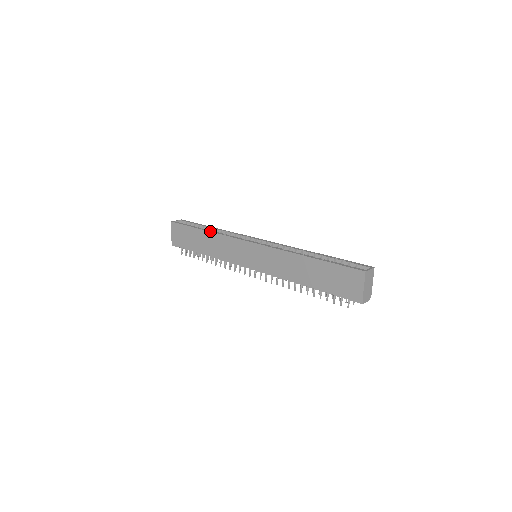
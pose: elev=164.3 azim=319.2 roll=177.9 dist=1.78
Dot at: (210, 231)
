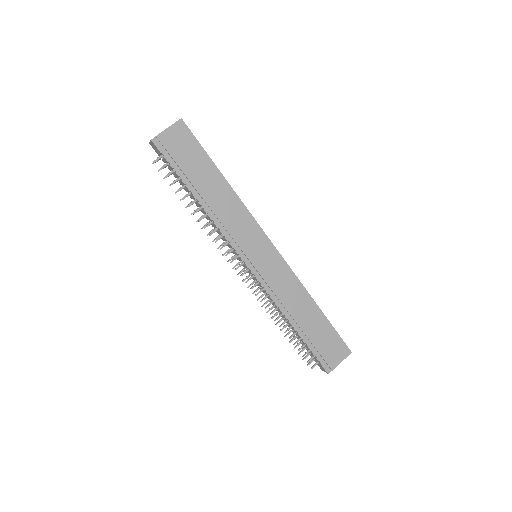
Dot at: occluded
